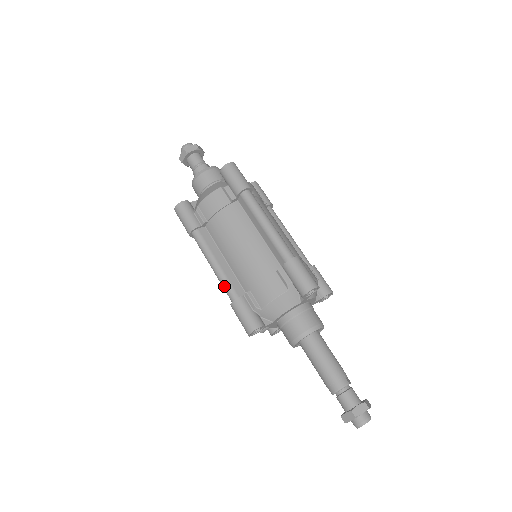
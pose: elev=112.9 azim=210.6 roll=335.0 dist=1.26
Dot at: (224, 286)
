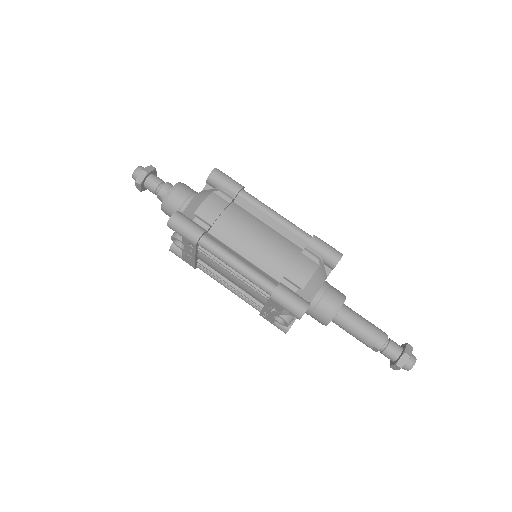
Dot at: (257, 280)
